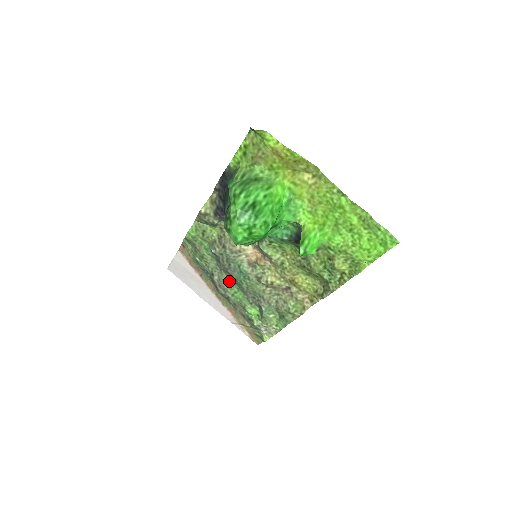
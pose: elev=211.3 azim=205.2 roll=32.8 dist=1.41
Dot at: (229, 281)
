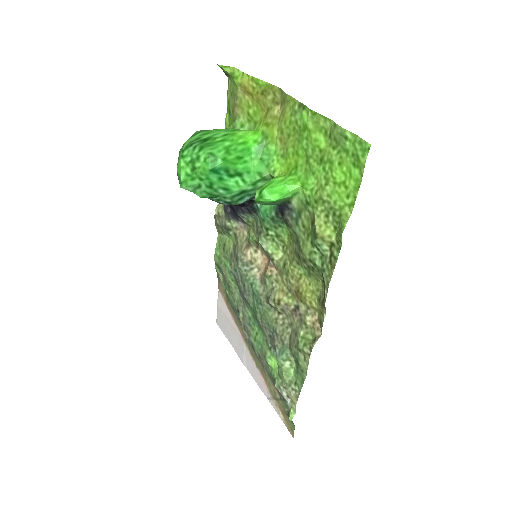
Dot at: (251, 317)
